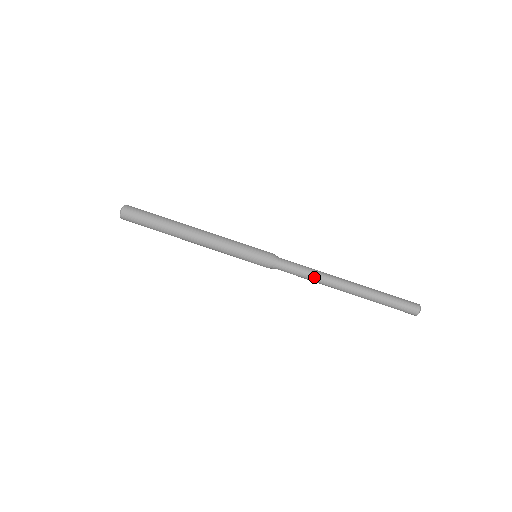
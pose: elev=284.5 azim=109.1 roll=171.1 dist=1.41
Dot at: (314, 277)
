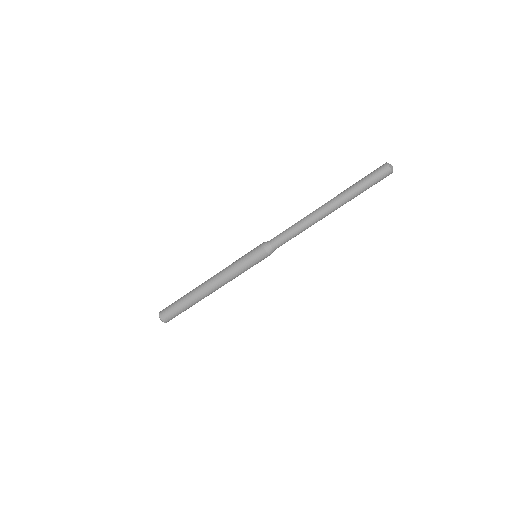
Dot at: (301, 227)
